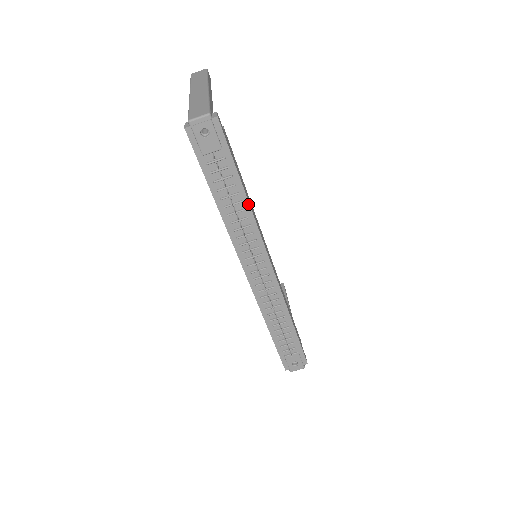
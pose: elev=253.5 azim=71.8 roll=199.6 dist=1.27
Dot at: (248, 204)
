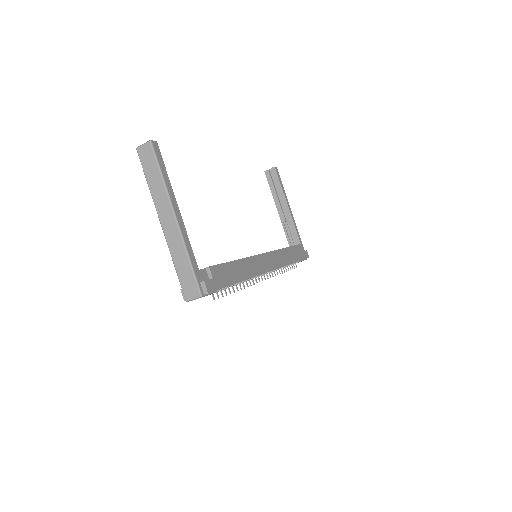
Dot at: occluded
